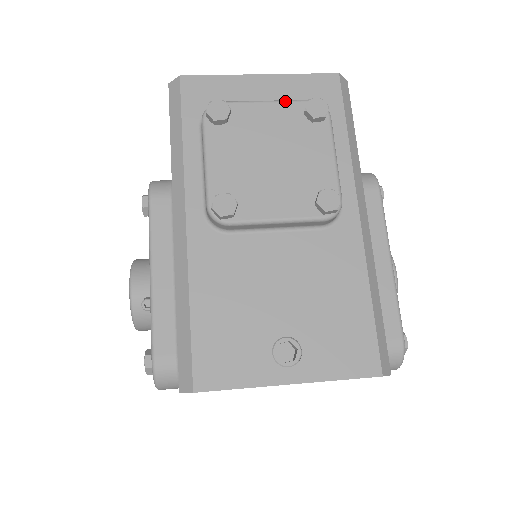
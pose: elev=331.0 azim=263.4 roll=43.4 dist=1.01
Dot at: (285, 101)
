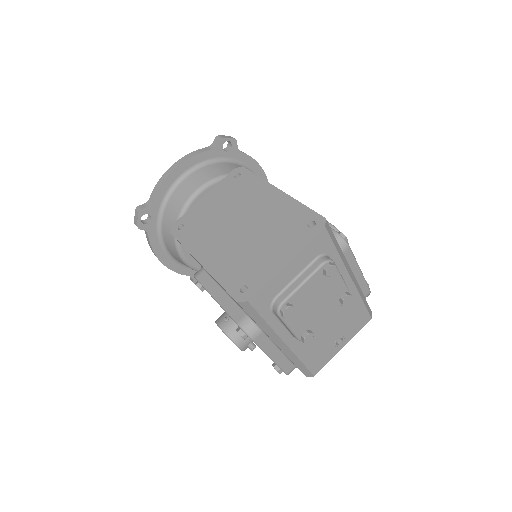
Dot at: (312, 276)
